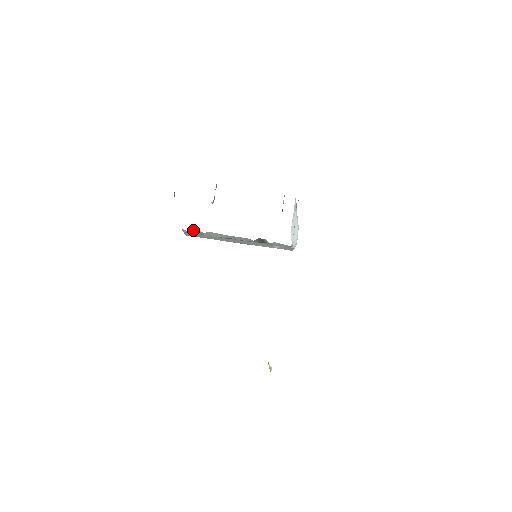
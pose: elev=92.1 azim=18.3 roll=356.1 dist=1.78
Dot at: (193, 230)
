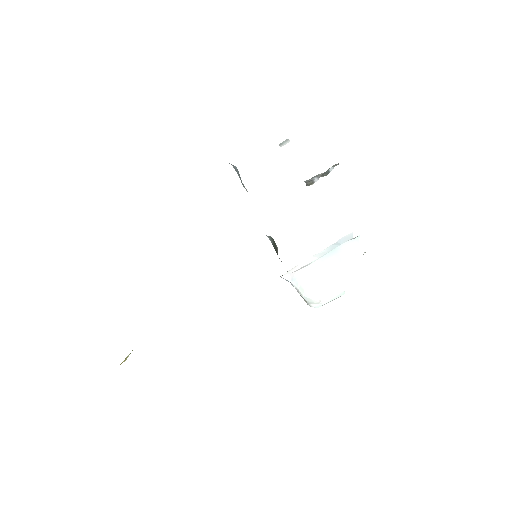
Dot at: occluded
